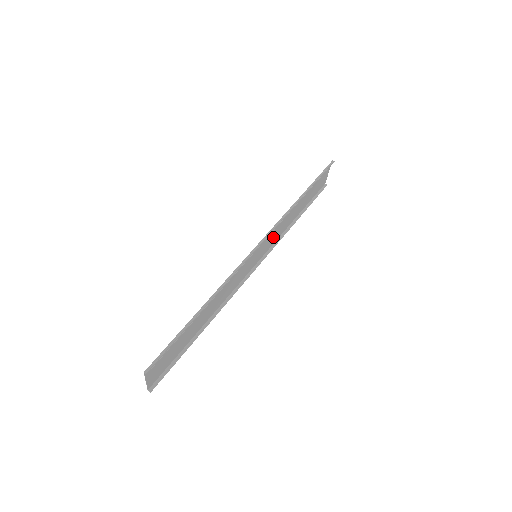
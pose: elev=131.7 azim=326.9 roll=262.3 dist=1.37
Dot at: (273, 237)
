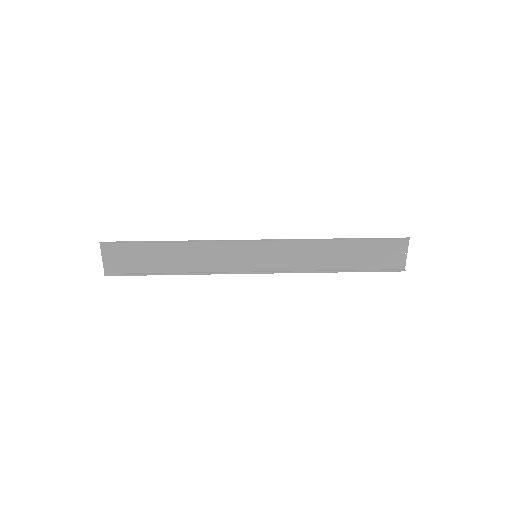
Dot at: (289, 258)
